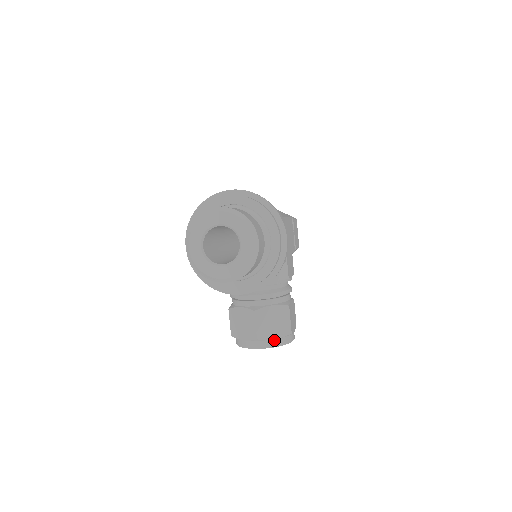
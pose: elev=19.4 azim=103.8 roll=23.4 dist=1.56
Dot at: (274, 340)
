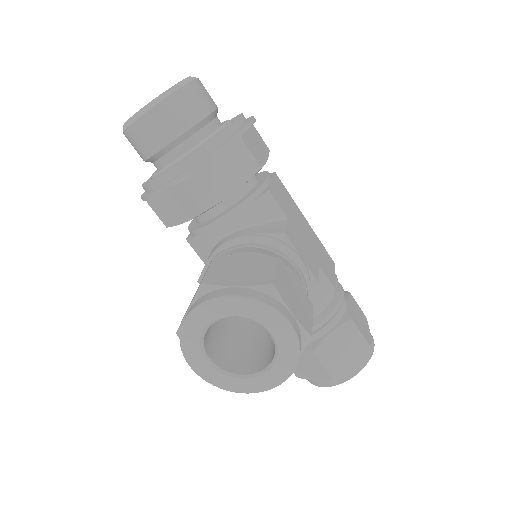
Dot at: (234, 288)
